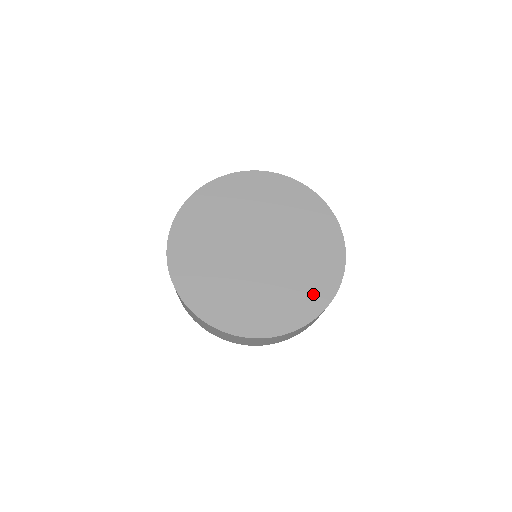
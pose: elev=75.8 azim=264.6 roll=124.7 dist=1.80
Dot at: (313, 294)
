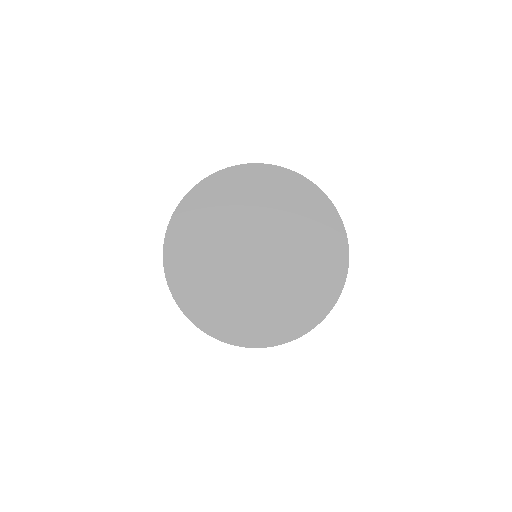
Dot at: (323, 286)
